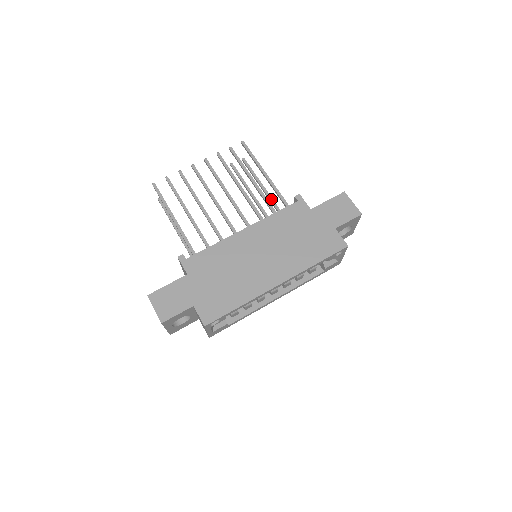
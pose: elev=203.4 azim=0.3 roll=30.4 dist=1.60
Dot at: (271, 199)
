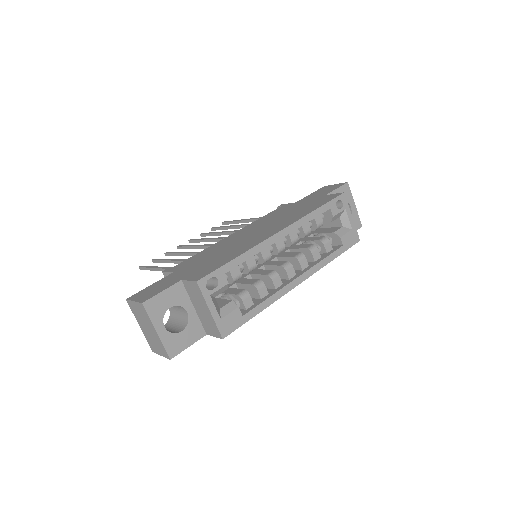
Dot at: occluded
